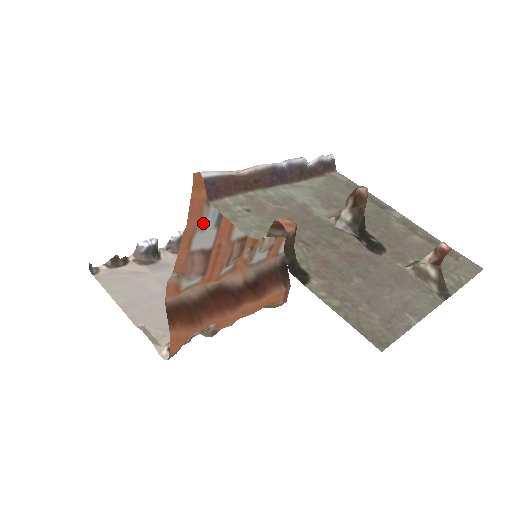
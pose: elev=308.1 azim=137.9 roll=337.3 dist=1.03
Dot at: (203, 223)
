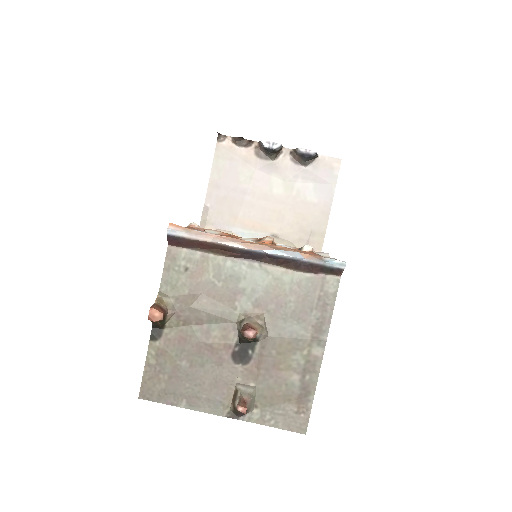
Dot at: occluded
